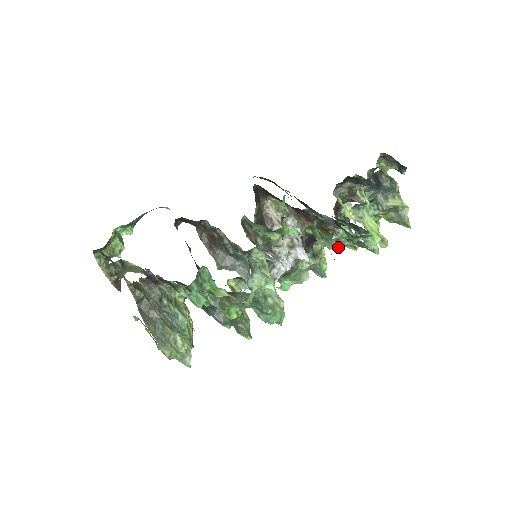
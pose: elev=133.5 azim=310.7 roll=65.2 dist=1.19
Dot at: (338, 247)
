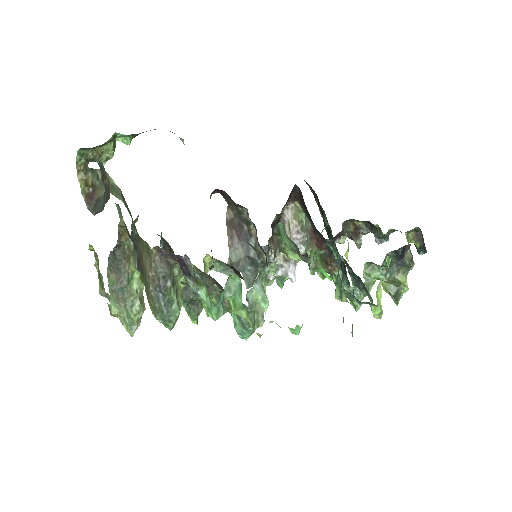
Dot at: (345, 301)
